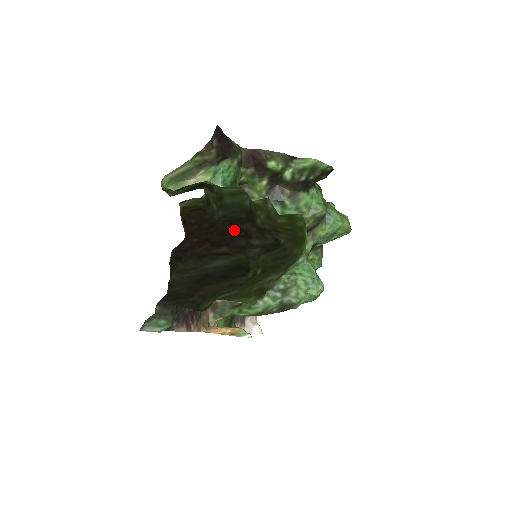
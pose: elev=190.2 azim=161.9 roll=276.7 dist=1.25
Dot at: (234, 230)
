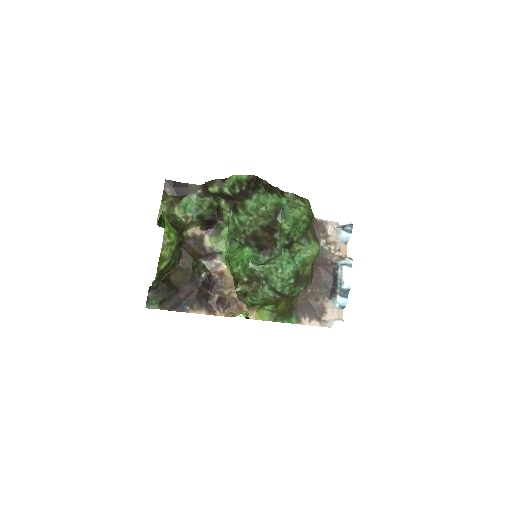
Dot at: occluded
